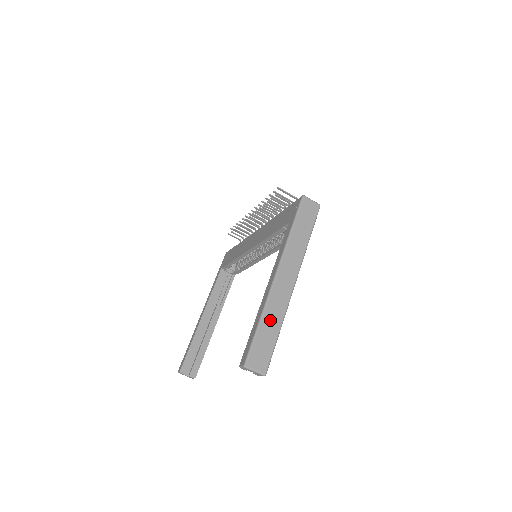
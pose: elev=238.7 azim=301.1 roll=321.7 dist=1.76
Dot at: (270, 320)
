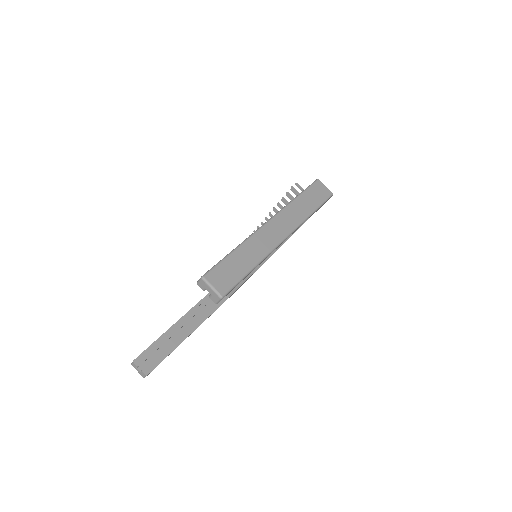
Dot at: (247, 253)
